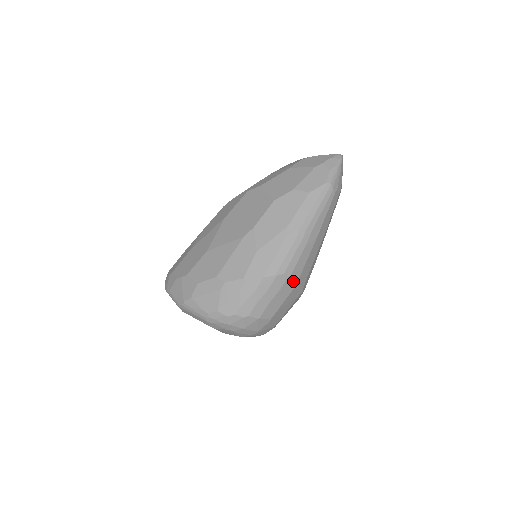
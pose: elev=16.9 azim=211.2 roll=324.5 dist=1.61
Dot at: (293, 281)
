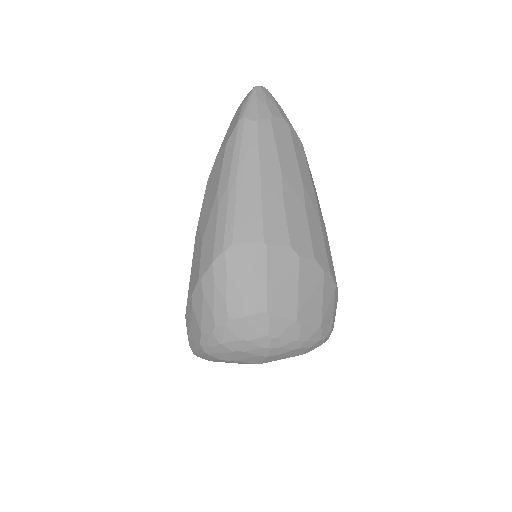
Dot at: (256, 248)
